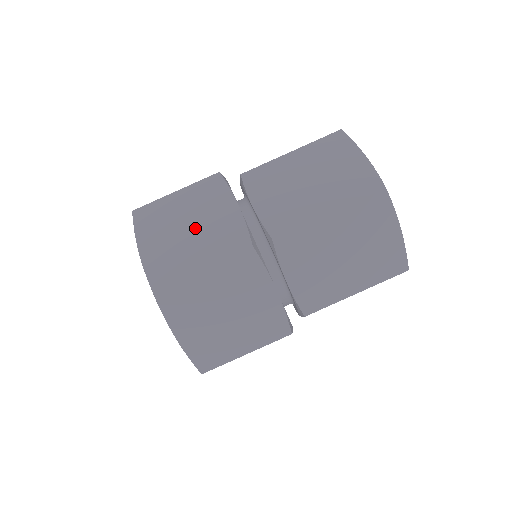
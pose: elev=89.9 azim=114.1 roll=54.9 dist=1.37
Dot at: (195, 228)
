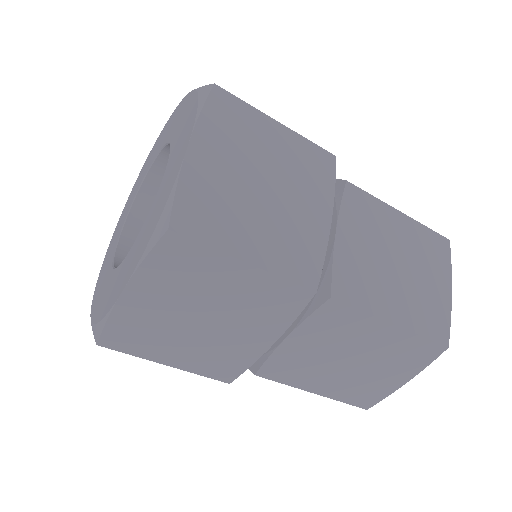
Dot at: (209, 327)
